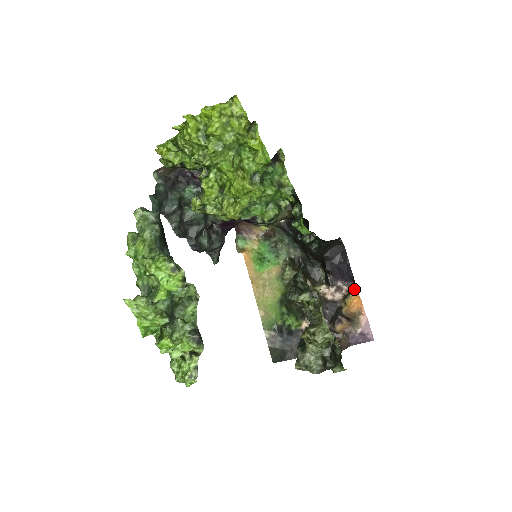
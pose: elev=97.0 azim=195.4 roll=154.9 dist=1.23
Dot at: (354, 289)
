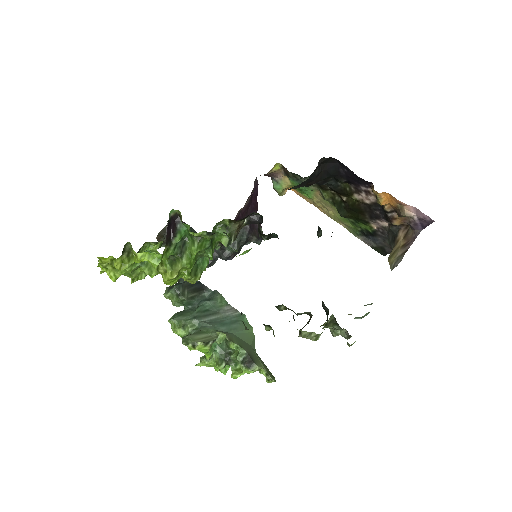
Dot at: (374, 193)
